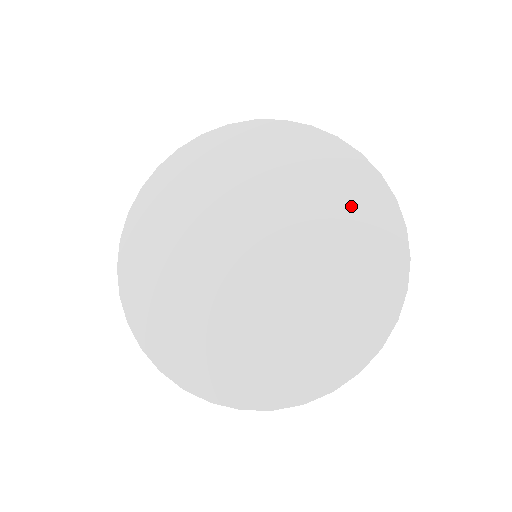
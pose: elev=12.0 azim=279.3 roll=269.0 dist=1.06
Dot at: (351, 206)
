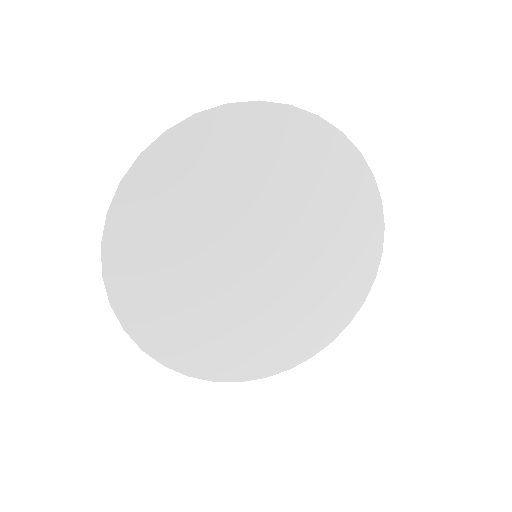
Dot at: (349, 225)
